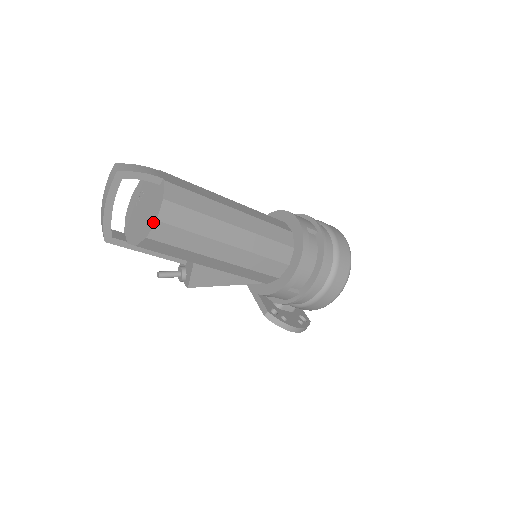
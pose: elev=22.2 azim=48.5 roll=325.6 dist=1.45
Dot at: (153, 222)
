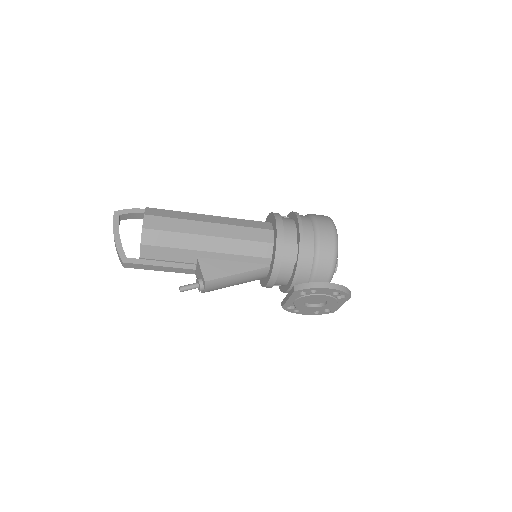
Dot at: (143, 219)
